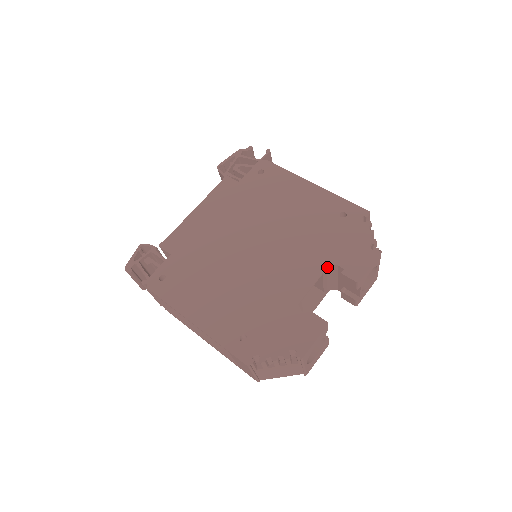
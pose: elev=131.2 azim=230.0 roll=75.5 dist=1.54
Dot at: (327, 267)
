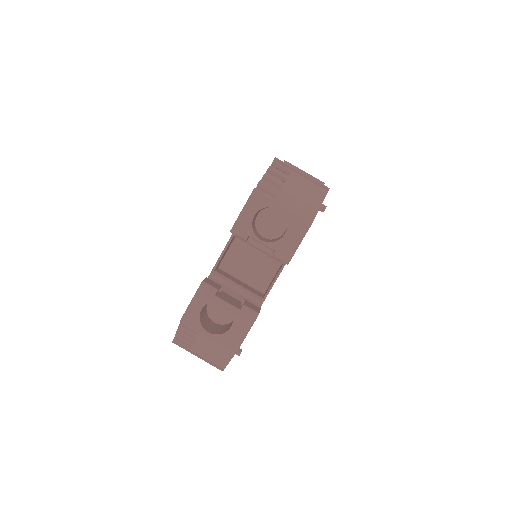
Dot at: occluded
